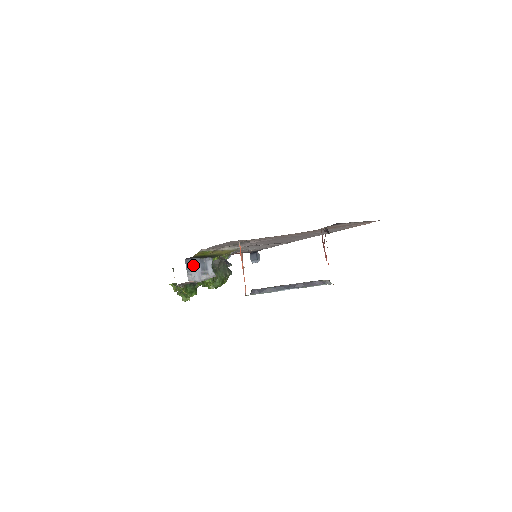
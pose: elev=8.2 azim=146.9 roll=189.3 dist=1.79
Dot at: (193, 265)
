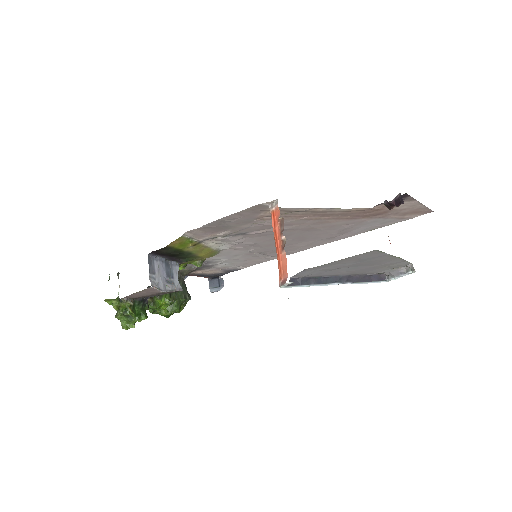
Dot at: (157, 265)
